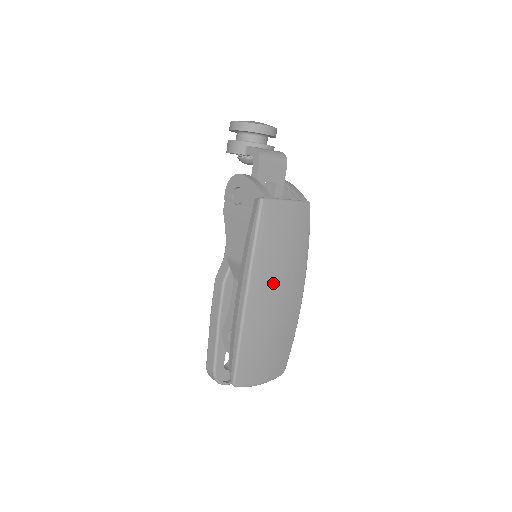
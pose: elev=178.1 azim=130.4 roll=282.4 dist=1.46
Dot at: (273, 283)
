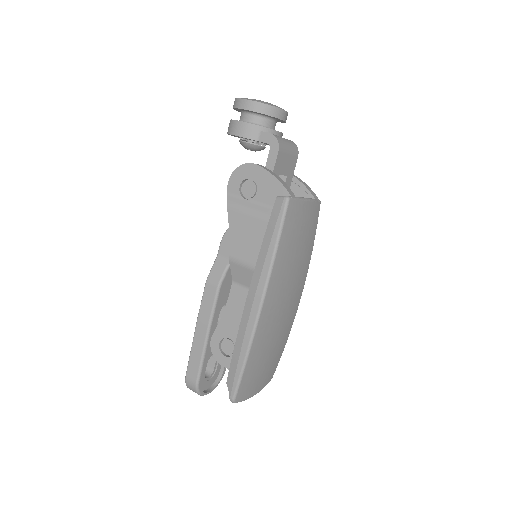
Dot at: (284, 290)
